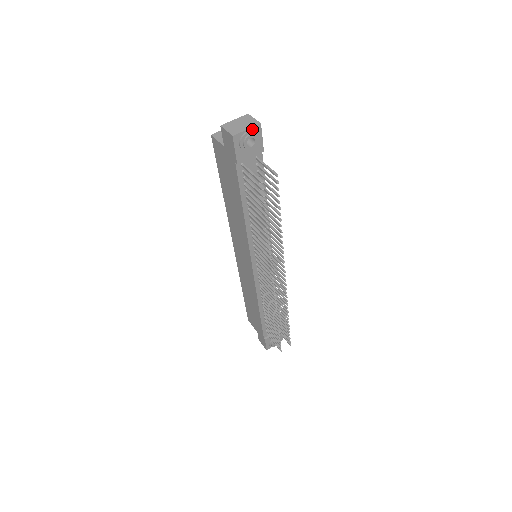
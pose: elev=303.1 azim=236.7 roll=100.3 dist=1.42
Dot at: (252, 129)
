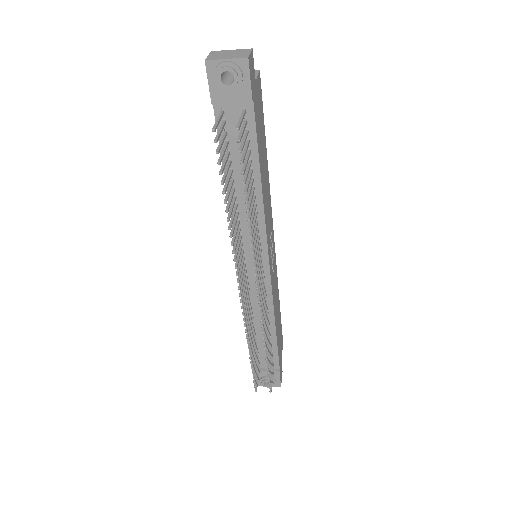
Dot at: (235, 61)
